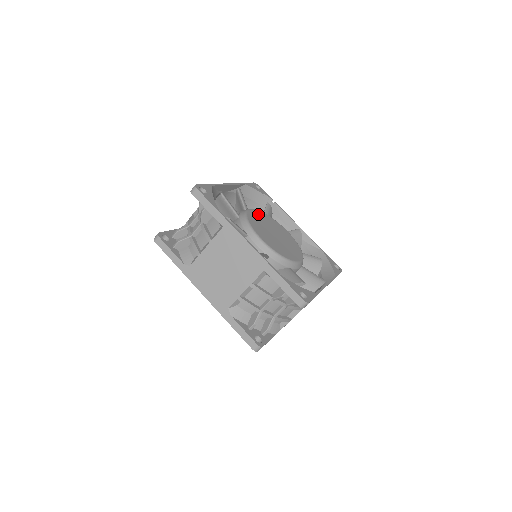
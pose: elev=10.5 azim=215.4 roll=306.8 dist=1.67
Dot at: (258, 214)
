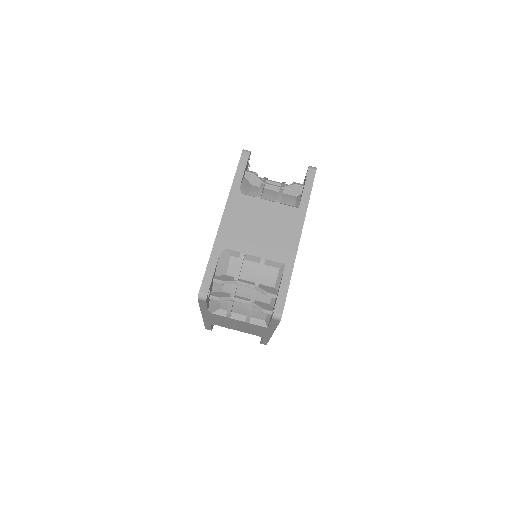
Dot at: occluded
